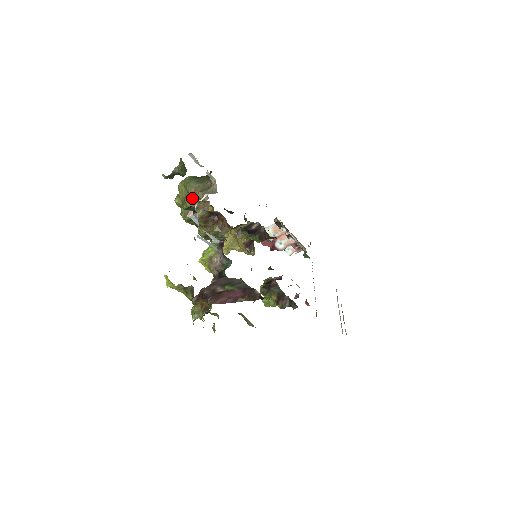
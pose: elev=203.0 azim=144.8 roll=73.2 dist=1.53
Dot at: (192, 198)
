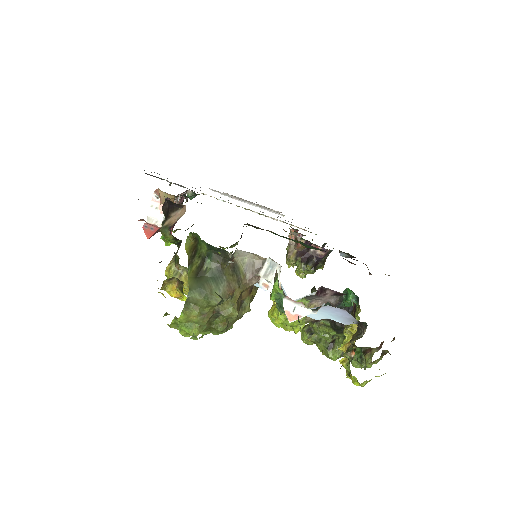
Dot at: (234, 303)
